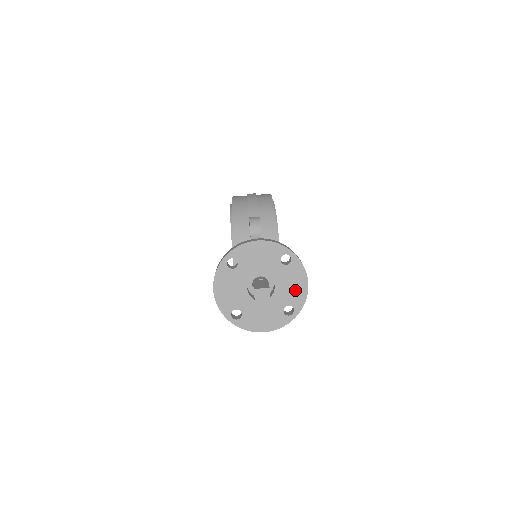
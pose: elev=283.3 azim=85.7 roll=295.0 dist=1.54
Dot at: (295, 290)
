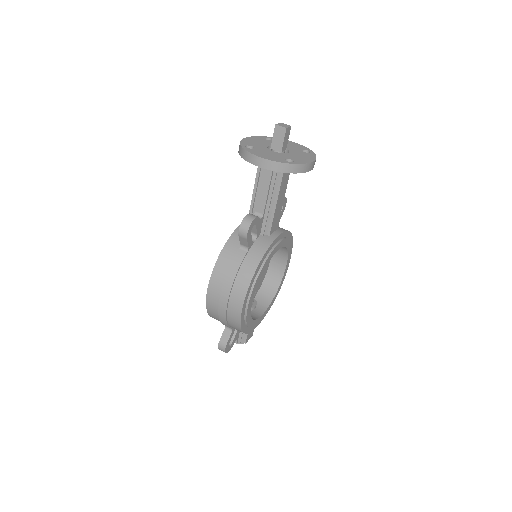
Dot at: (302, 159)
